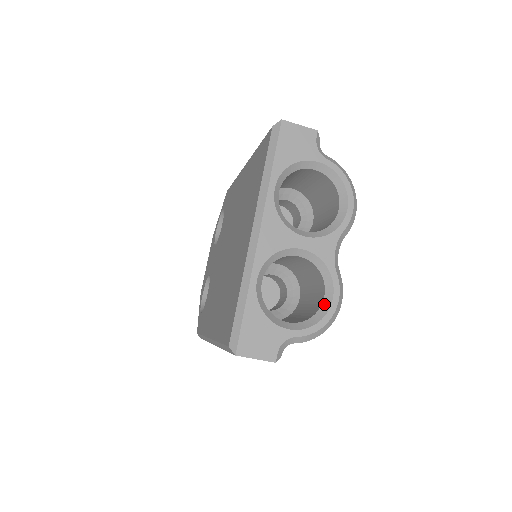
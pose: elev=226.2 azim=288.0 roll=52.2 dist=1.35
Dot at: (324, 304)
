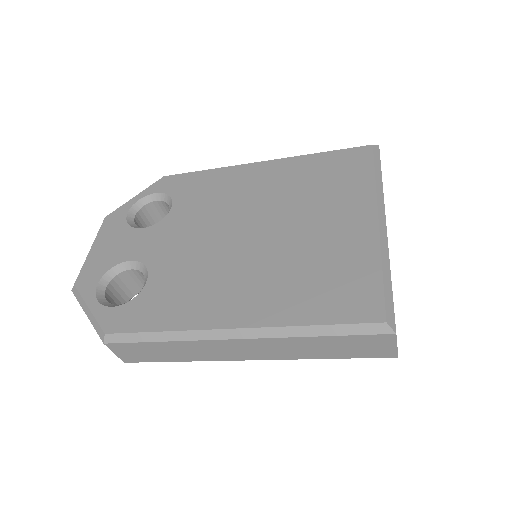
Dot at: occluded
